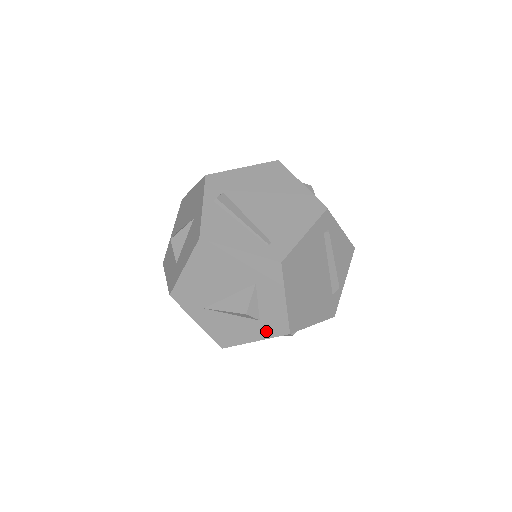
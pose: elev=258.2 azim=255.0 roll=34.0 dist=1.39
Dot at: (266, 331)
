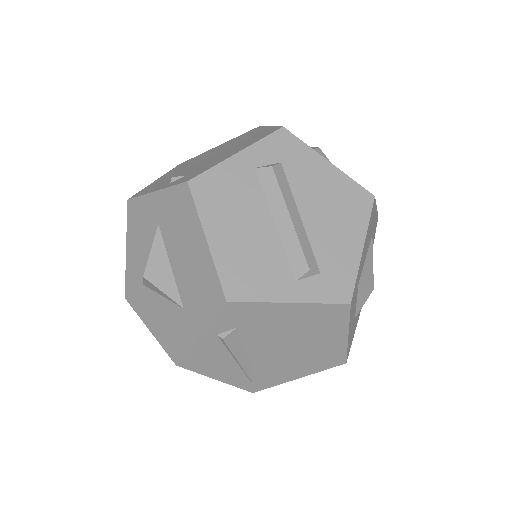
Dot at: occluded
